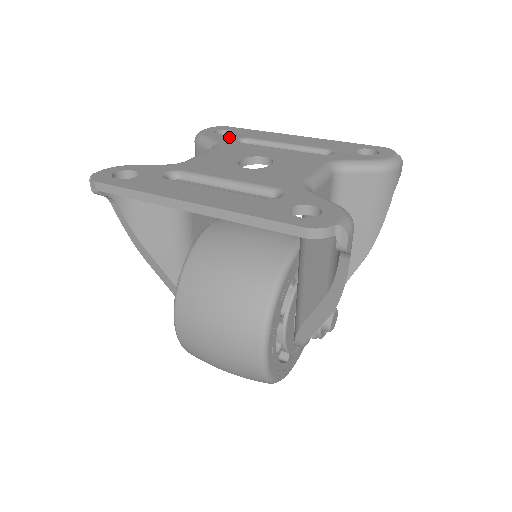
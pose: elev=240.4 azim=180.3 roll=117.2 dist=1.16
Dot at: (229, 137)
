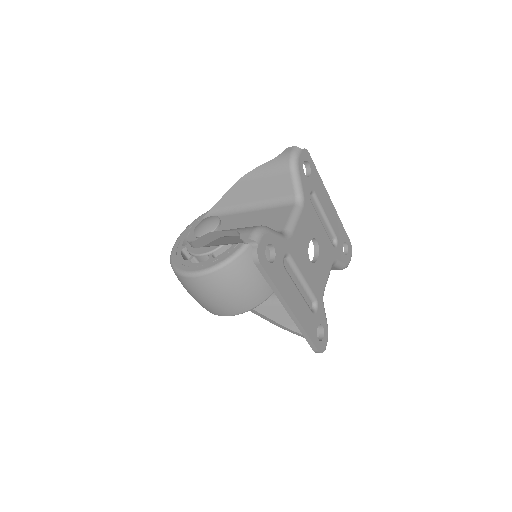
Dot at: (308, 186)
